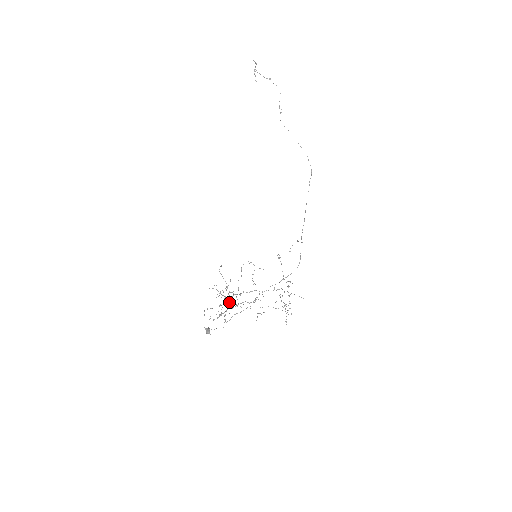
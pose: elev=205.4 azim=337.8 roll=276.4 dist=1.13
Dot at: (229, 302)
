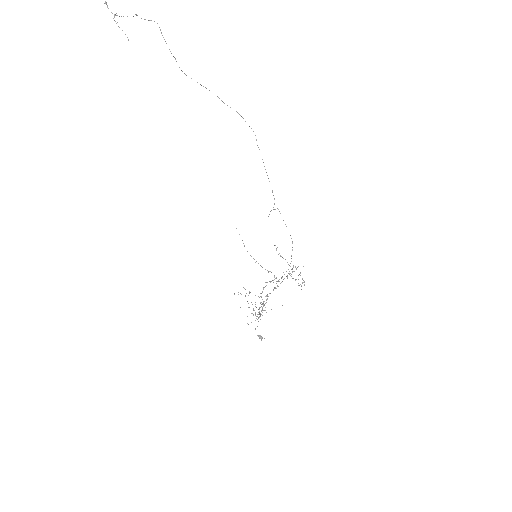
Dot at: (262, 309)
